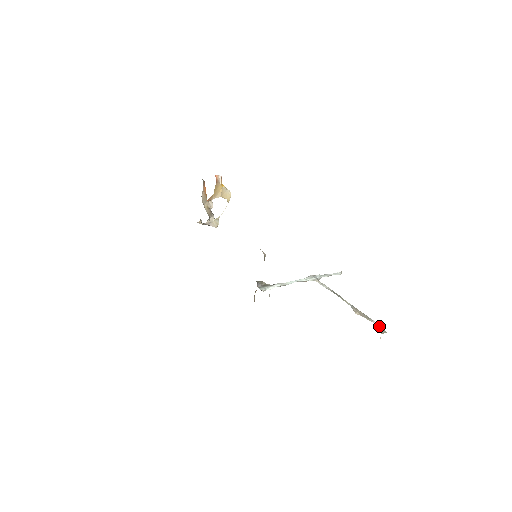
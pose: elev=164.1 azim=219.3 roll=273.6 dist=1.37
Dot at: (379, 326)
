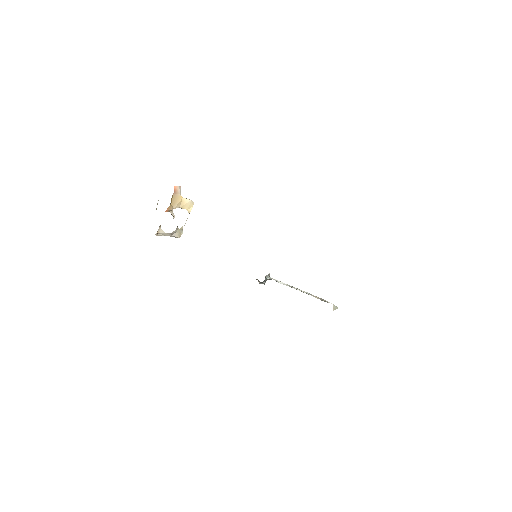
Dot at: (333, 304)
